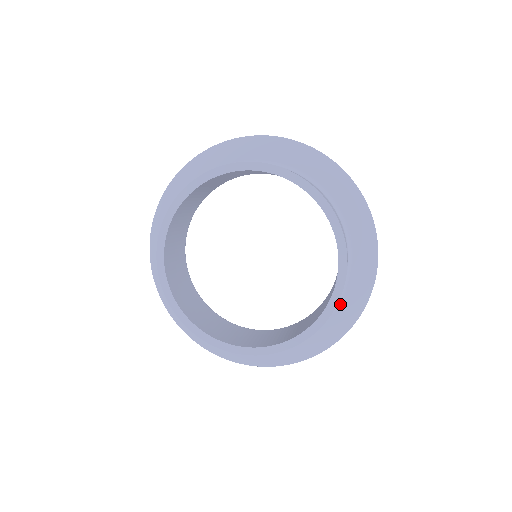
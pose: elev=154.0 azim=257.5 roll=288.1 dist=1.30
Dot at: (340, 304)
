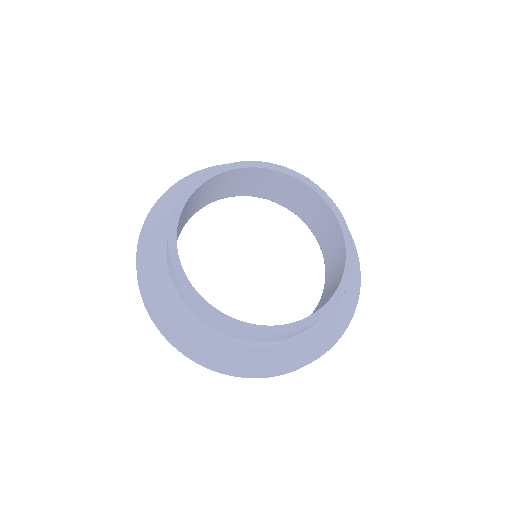
Dot at: occluded
